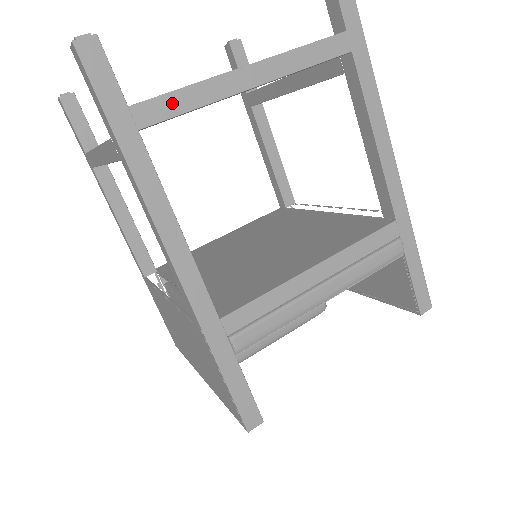
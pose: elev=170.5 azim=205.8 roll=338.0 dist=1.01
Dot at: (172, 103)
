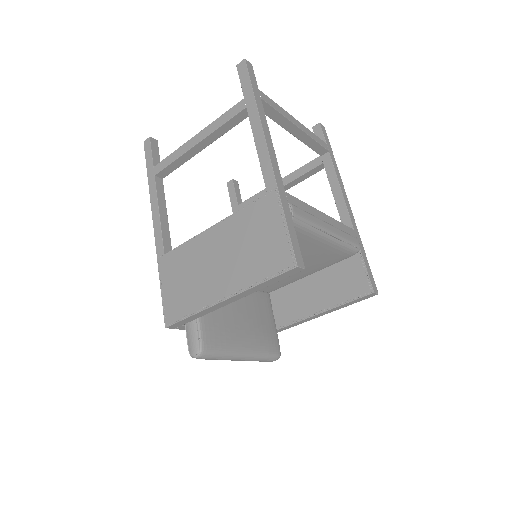
Dot at: (272, 103)
